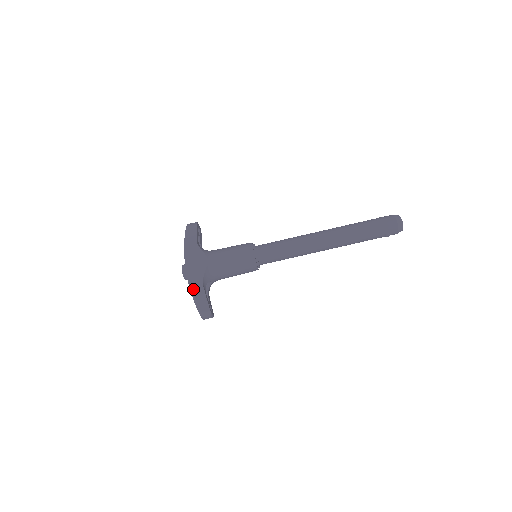
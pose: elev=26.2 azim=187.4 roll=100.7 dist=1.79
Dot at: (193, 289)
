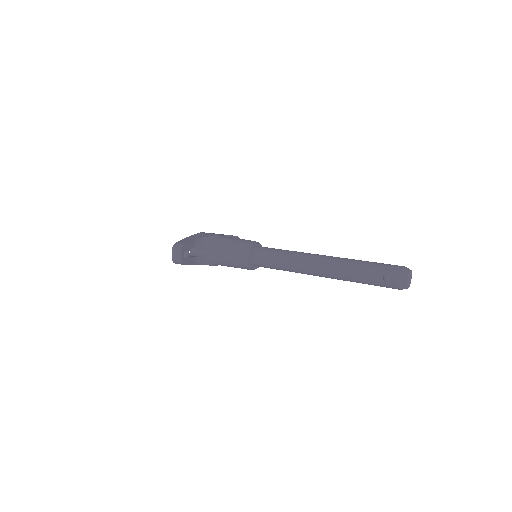
Dot at: (188, 238)
